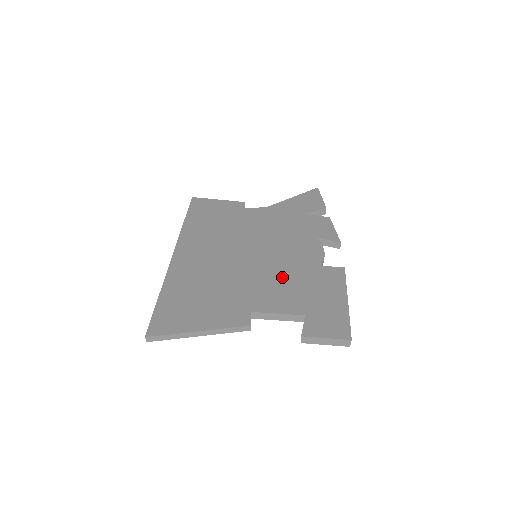
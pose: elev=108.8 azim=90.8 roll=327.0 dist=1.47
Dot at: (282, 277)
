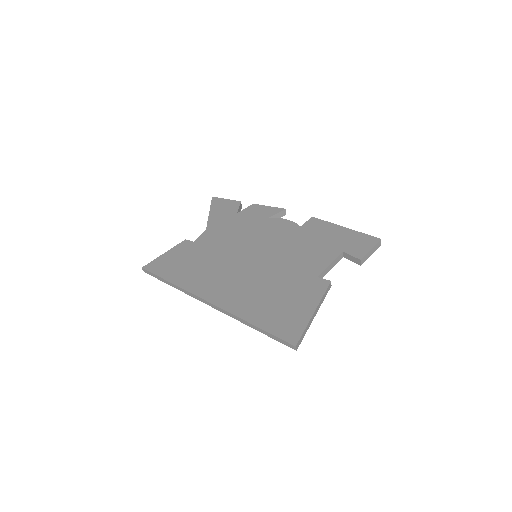
Dot at: (295, 249)
